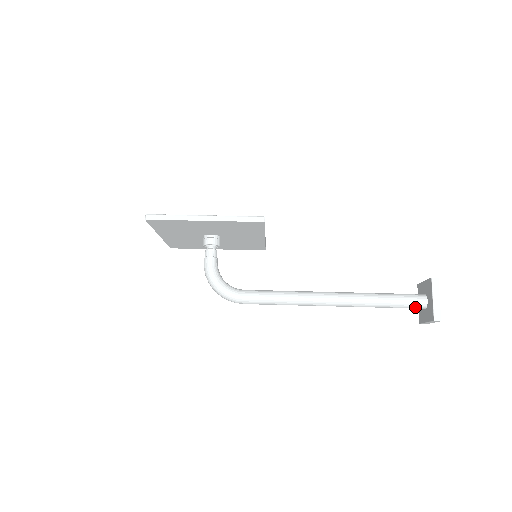
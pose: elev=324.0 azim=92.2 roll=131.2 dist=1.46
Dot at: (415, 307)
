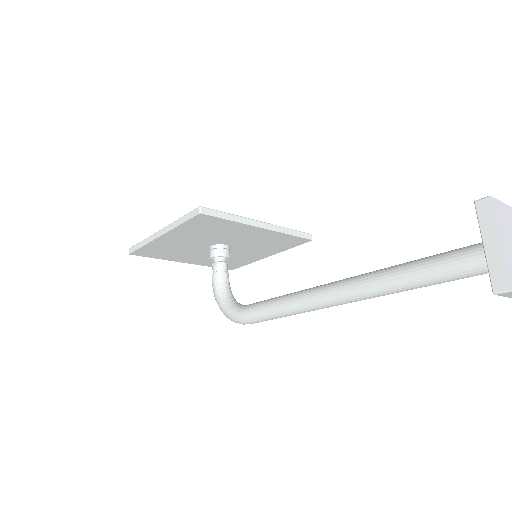
Dot at: (478, 271)
